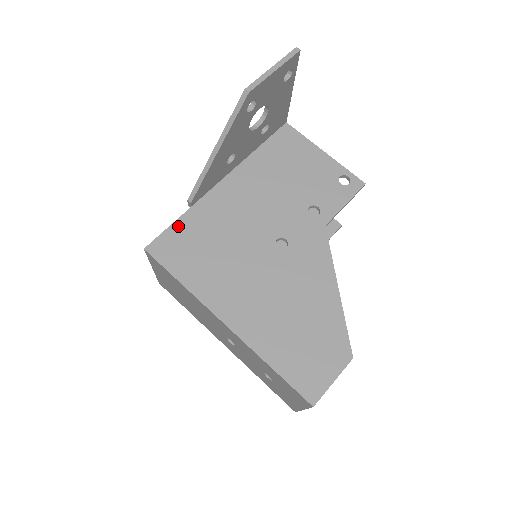
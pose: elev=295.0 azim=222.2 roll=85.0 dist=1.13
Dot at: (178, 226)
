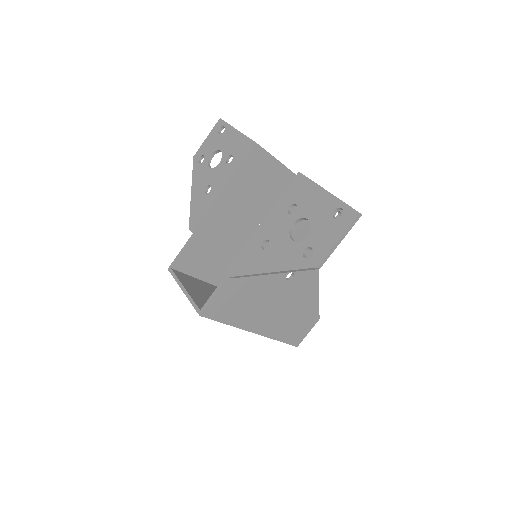
Dot at: (221, 292)
